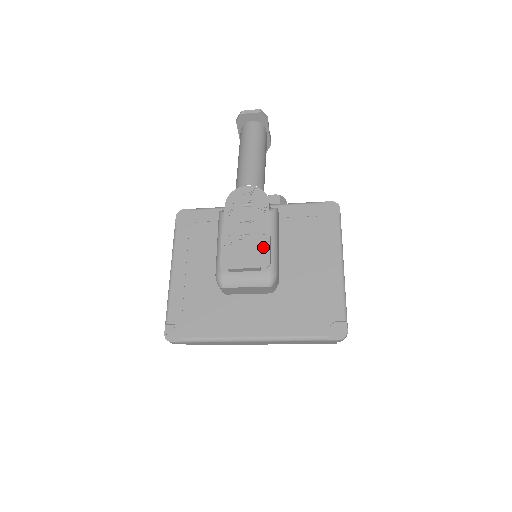
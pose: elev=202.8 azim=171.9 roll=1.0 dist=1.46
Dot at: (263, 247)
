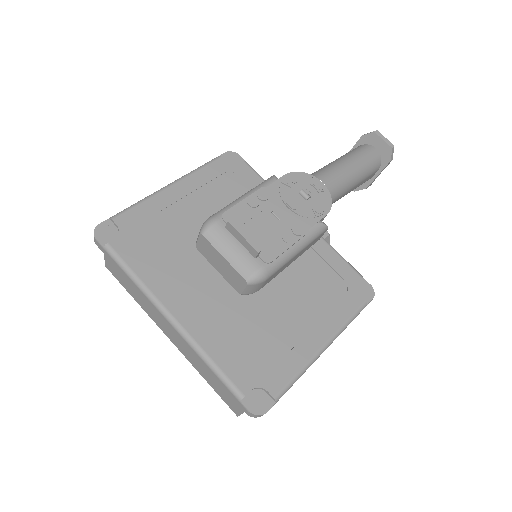
Dot at: (281, 242)
